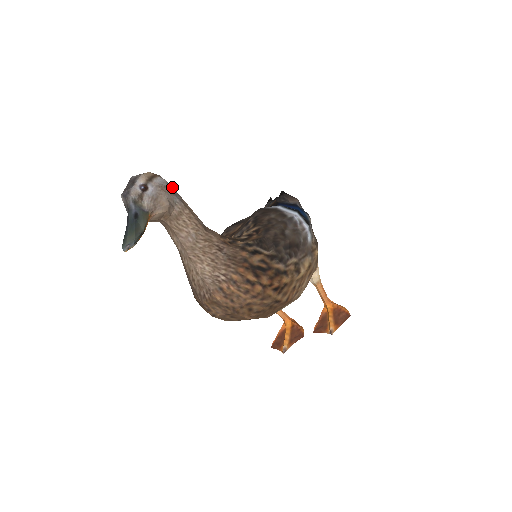
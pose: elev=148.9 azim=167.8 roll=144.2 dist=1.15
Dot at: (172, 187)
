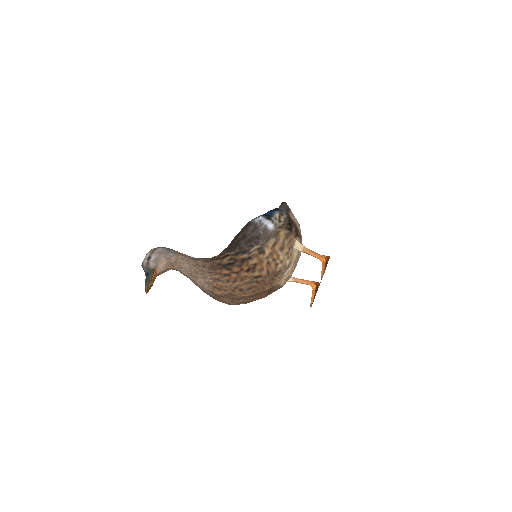
Dot at: (168, 249)
